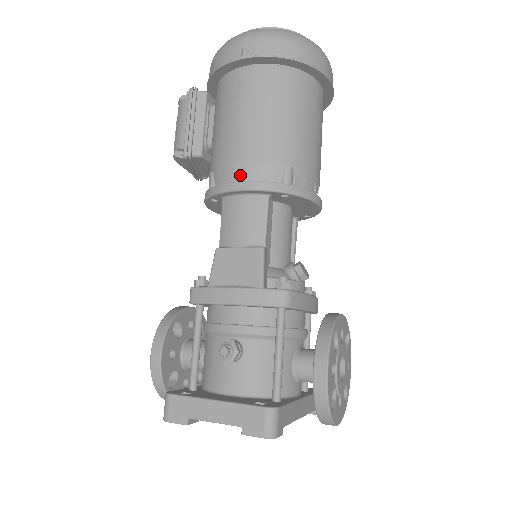
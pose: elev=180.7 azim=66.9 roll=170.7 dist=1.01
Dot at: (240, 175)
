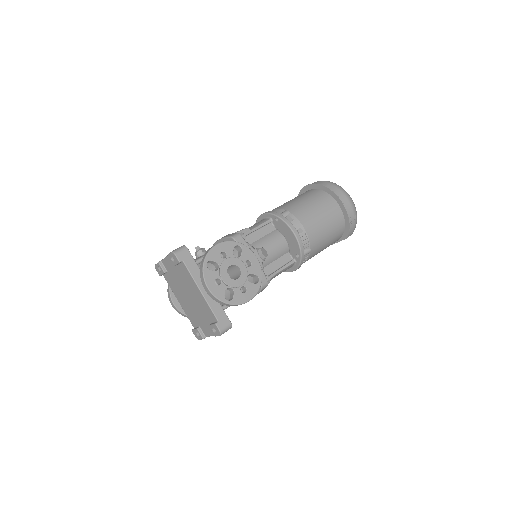
Dot at: occluded
